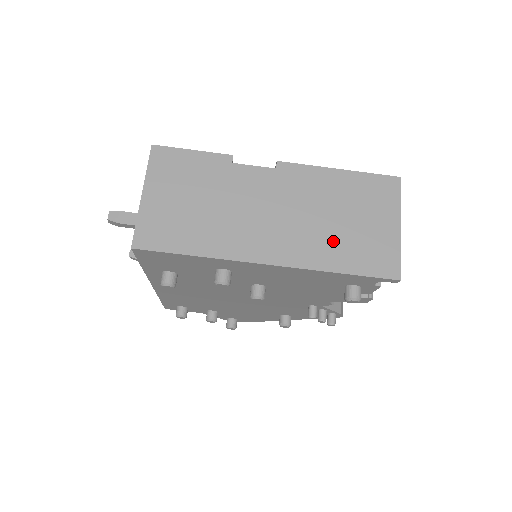
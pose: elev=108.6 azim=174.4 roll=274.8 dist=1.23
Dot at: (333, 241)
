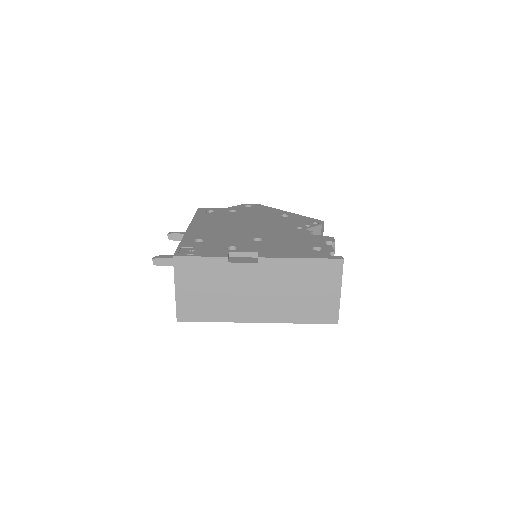
Dot at: (296, 306)
